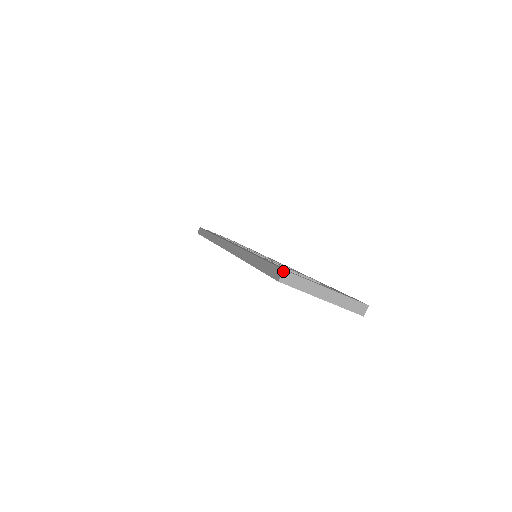
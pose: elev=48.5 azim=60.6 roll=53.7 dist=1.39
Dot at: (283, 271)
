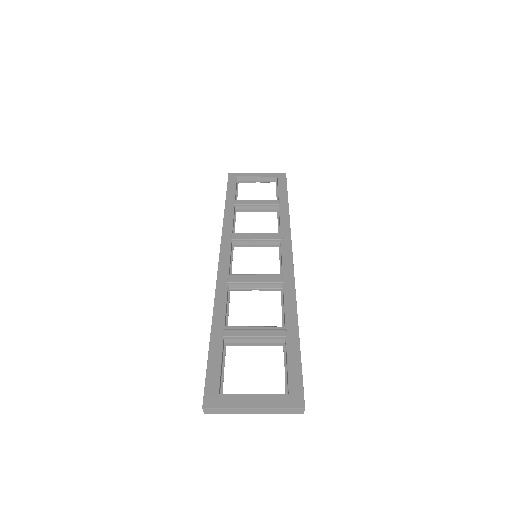
Dot at: (203, 408)
